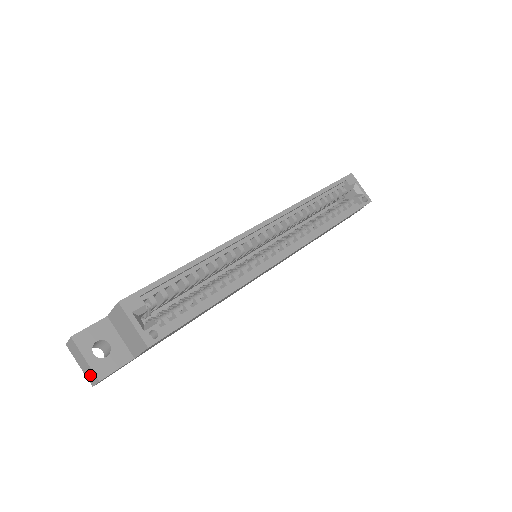
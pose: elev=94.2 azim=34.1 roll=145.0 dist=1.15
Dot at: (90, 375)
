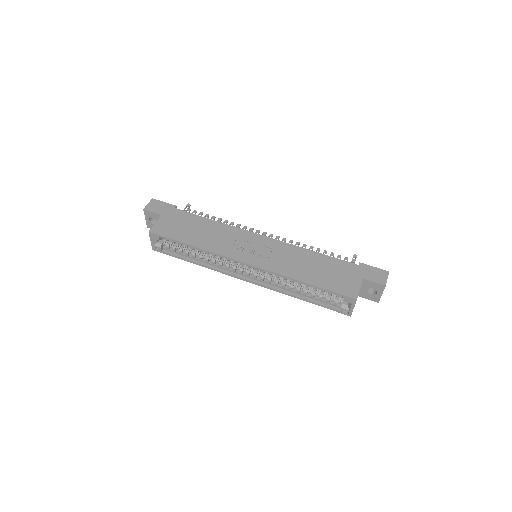
Dot at: occluded
